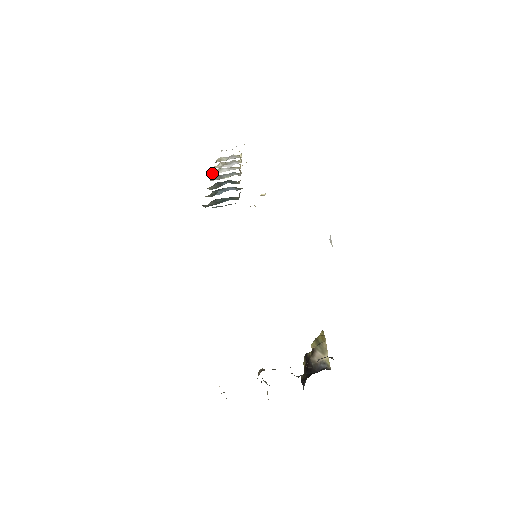
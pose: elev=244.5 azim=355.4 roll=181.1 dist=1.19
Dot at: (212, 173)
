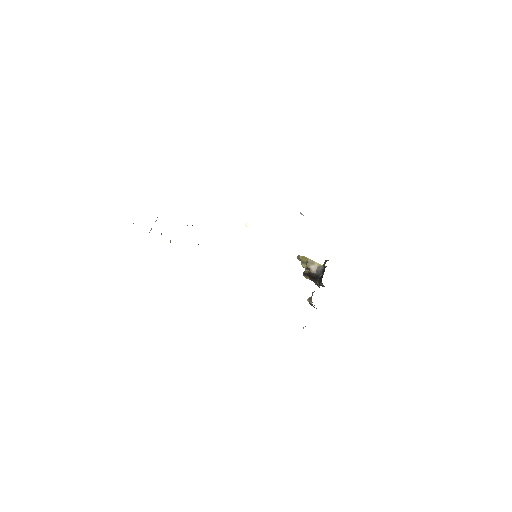
Dot at: occluded
